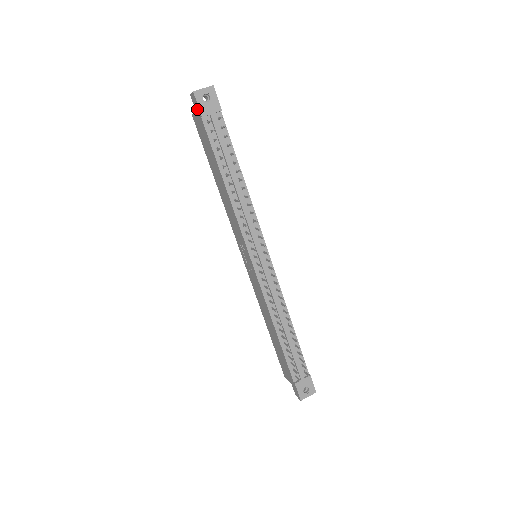
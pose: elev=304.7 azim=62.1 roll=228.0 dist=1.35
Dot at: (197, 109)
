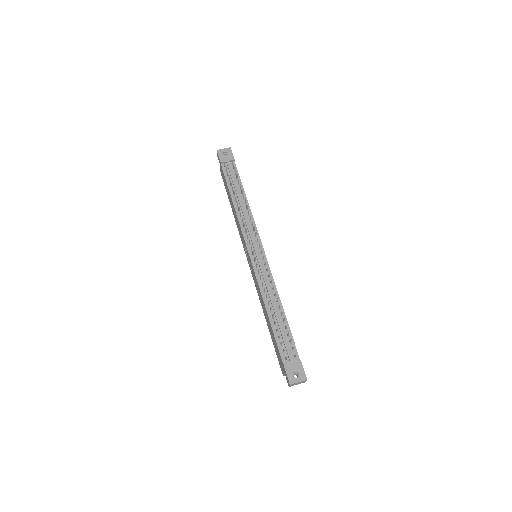
Dot at: (219, 161)
